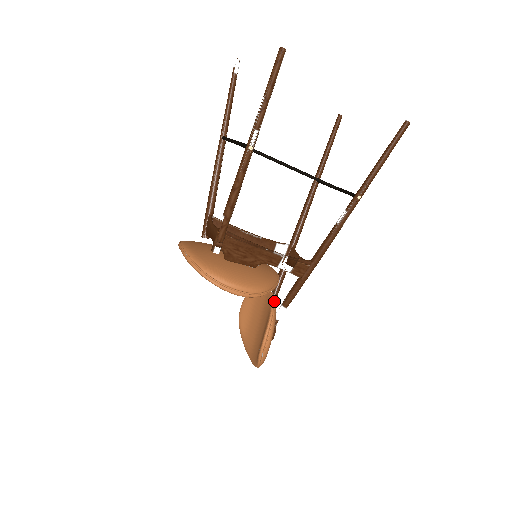
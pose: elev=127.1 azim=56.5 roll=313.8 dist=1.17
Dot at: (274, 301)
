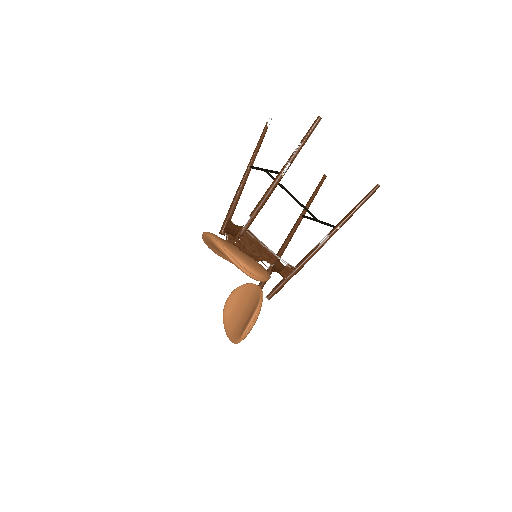
Dot at: (262, 292)
